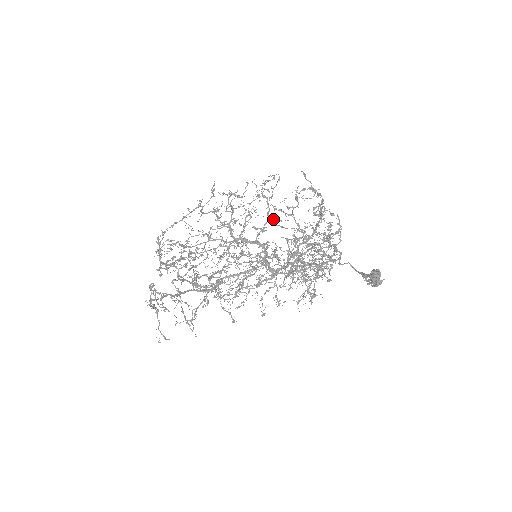
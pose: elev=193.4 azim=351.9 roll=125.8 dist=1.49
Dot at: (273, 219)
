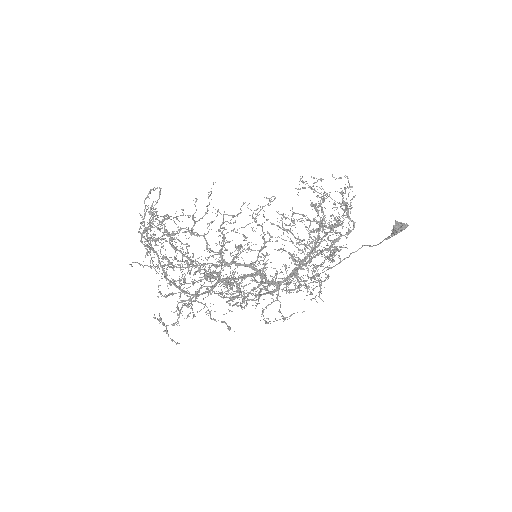
Dot at: (270, 236)
